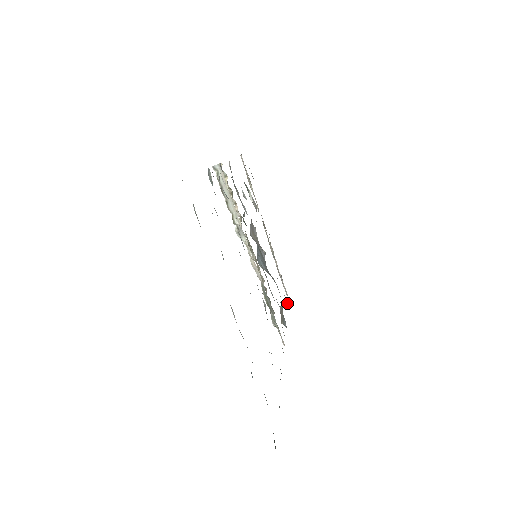
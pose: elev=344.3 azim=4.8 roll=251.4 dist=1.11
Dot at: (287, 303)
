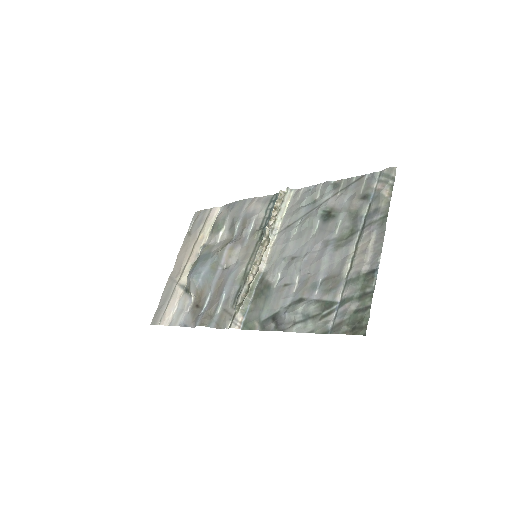
Dot at: (182, 325)
